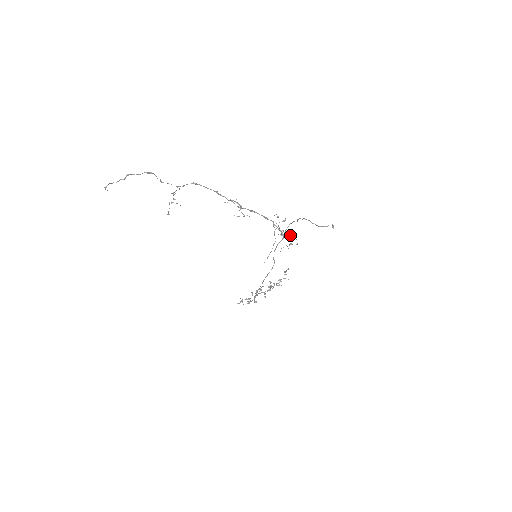
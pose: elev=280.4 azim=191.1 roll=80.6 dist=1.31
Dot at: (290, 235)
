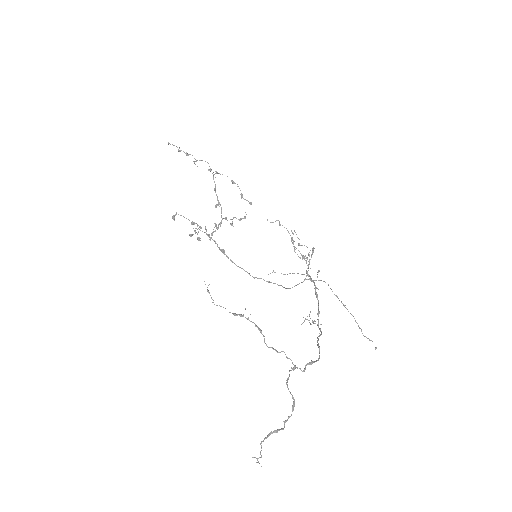
Dot at: (306, 257)
